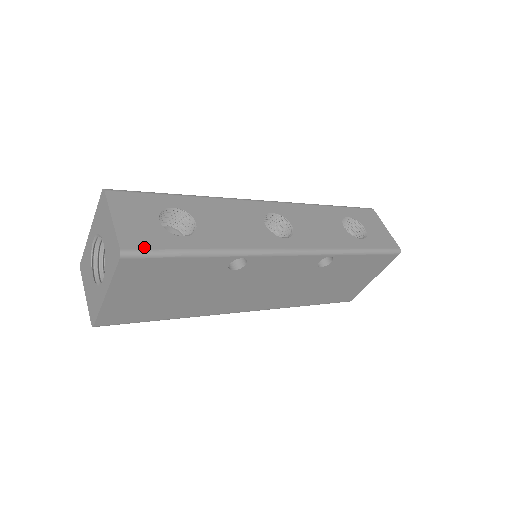
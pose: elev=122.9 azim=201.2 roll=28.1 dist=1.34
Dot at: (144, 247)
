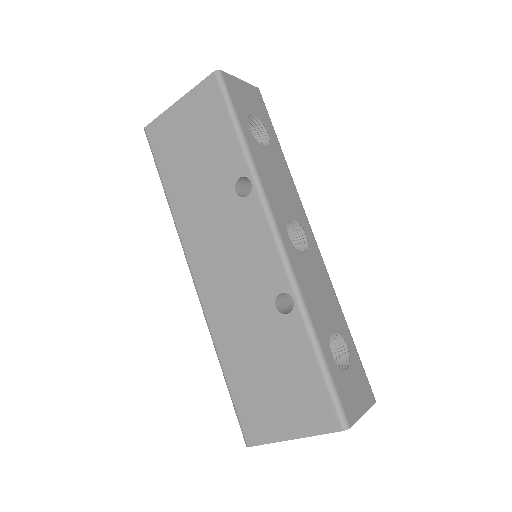
Dot at: (229, 89)
